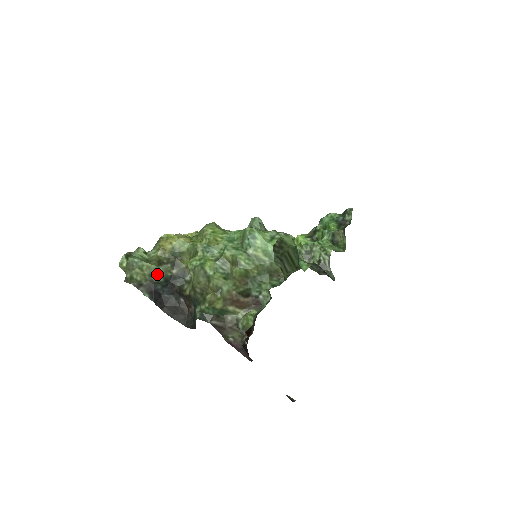
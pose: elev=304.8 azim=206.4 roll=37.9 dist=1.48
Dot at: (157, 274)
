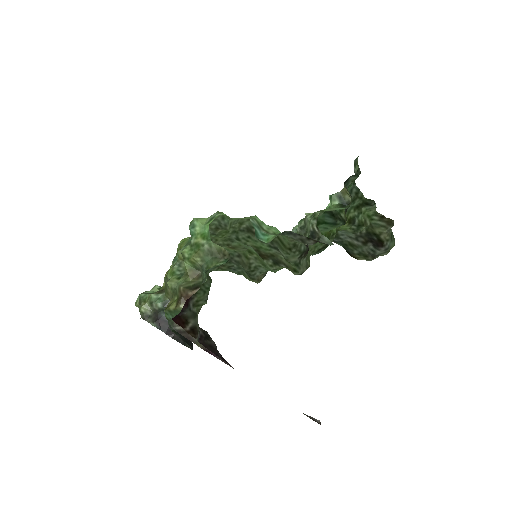
Dot at: (156, 302)
